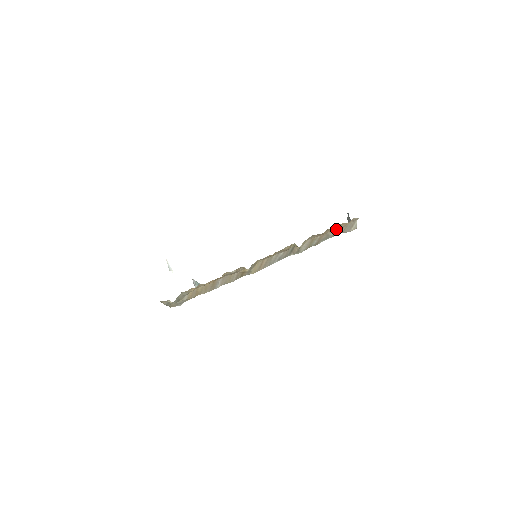
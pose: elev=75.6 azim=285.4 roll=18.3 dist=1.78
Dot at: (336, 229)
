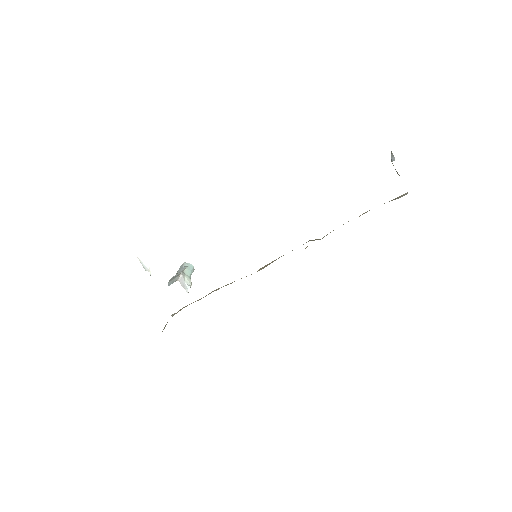
Dot at: occluded
